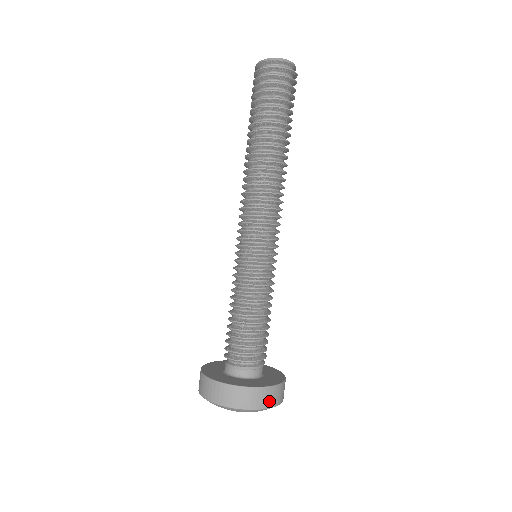
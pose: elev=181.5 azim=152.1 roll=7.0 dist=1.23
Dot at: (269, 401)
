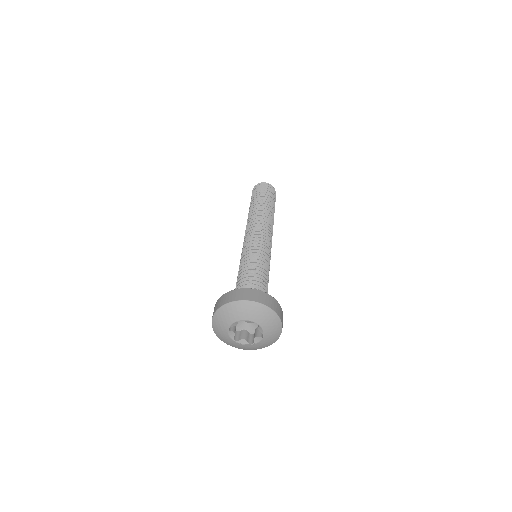
Dot at: (274, 307)
